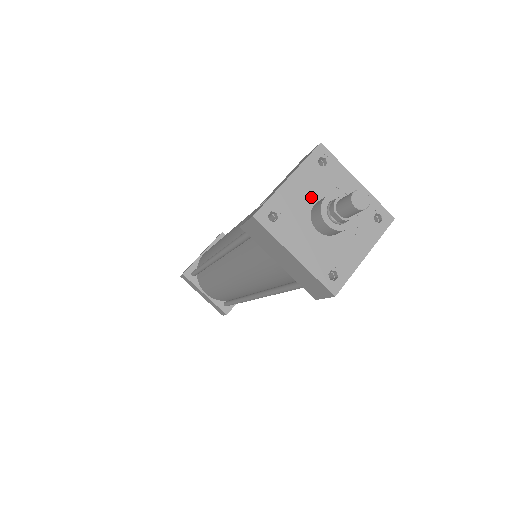
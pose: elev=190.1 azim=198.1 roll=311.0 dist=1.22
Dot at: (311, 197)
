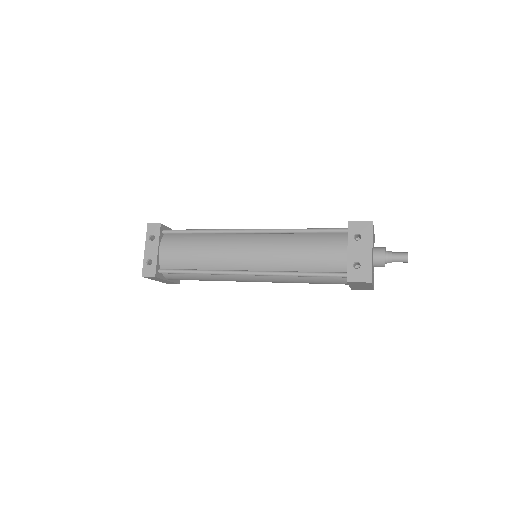
Dot at: (373, 253)
